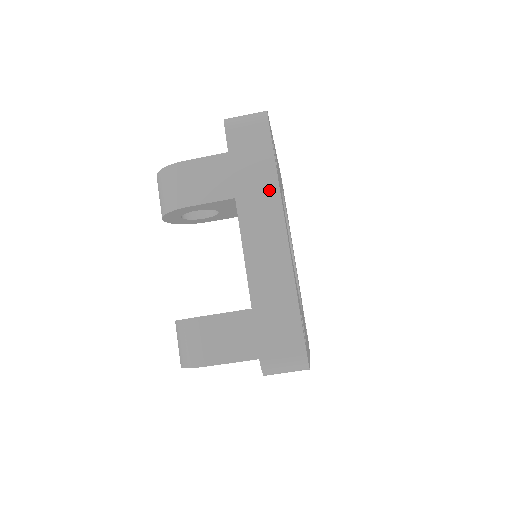
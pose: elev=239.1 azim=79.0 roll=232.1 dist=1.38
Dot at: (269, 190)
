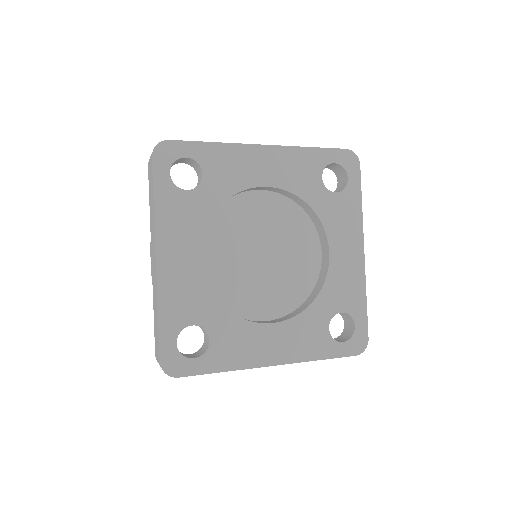
Dot at: occluded
